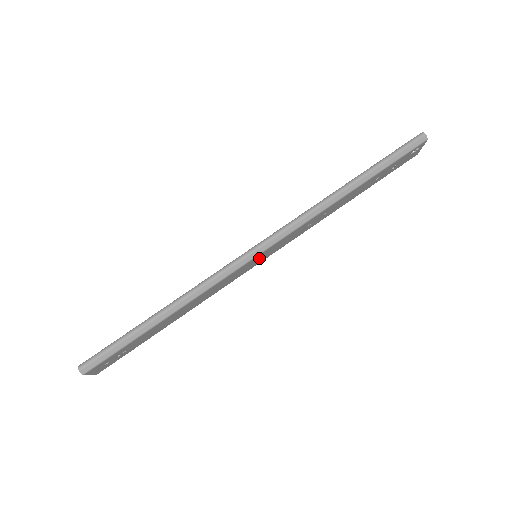
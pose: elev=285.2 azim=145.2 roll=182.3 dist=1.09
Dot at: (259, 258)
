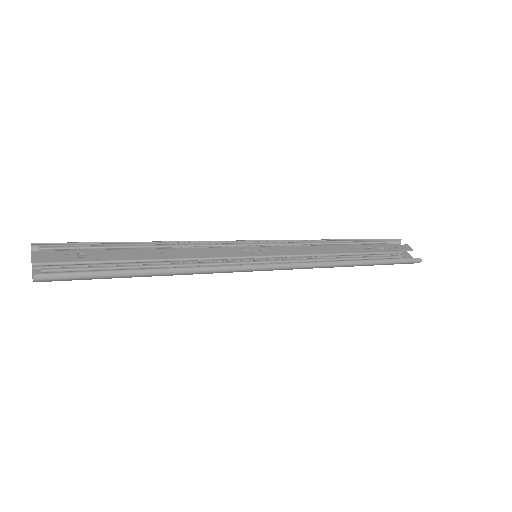
Dot at: occluded
